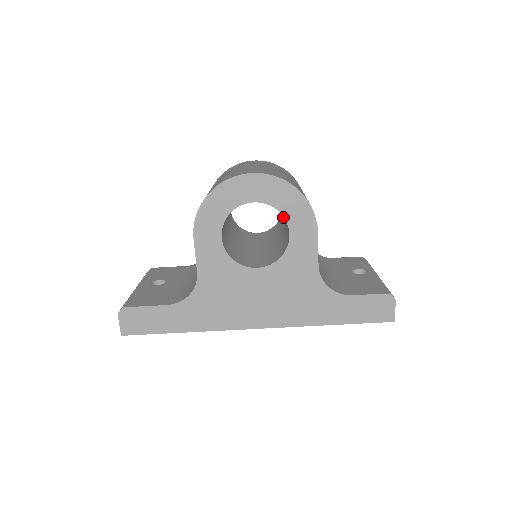
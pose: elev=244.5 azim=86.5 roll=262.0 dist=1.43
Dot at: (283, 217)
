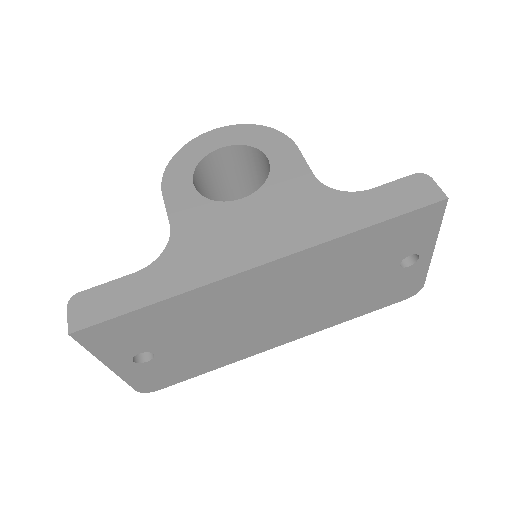
Dot at: occluded
